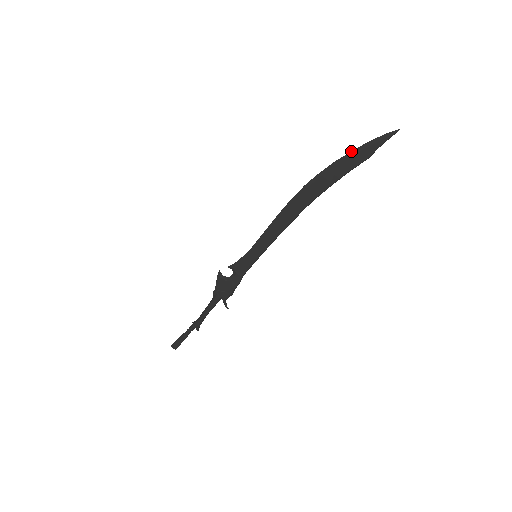
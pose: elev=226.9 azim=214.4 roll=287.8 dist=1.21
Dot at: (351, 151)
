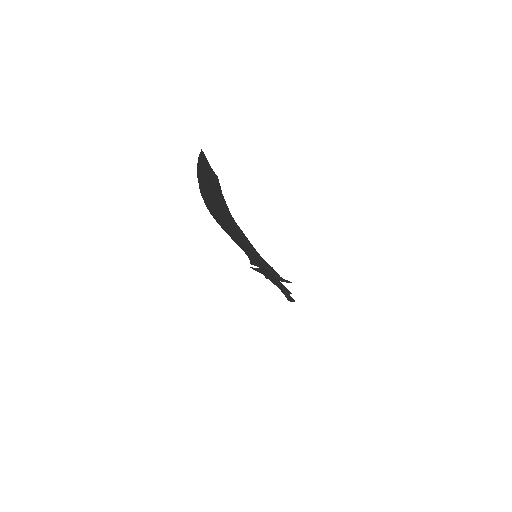
Dot at: occluded
